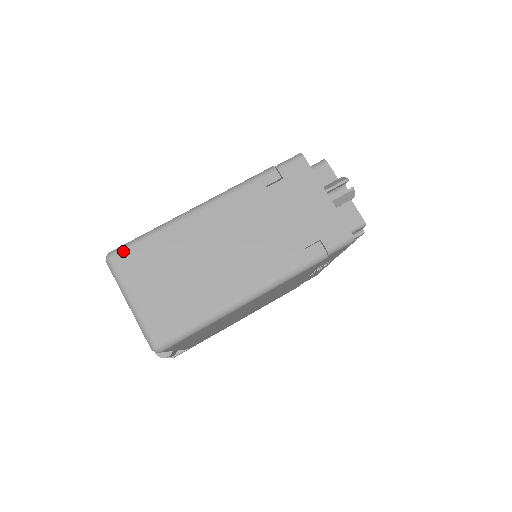
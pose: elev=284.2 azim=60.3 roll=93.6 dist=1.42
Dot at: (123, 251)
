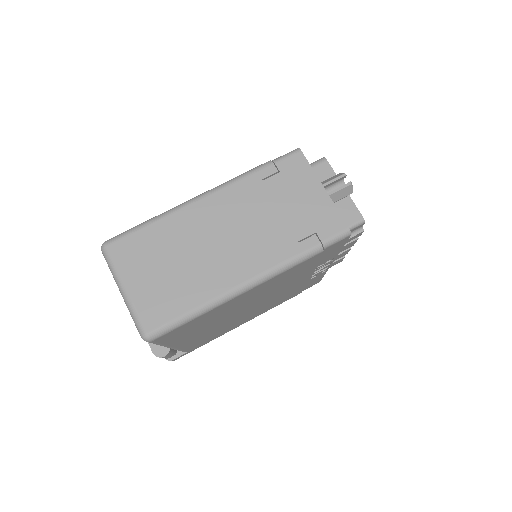
Dot at: (118, 240)
